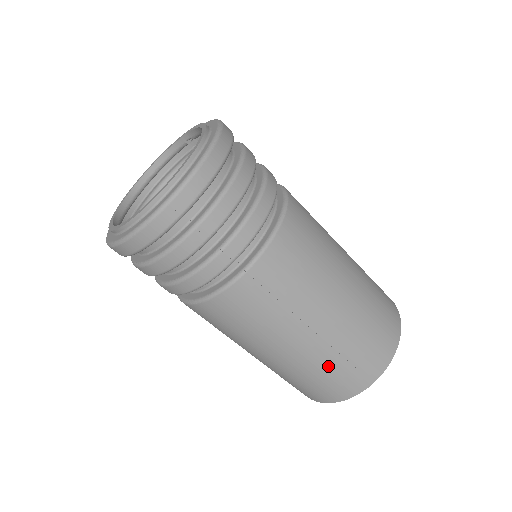
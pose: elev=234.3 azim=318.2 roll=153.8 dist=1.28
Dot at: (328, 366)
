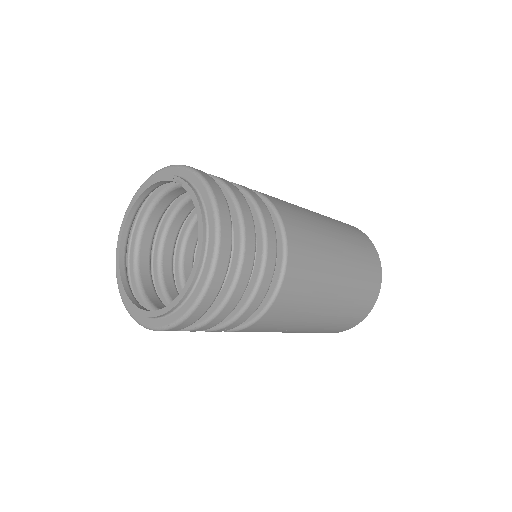
Dot at: occluded
